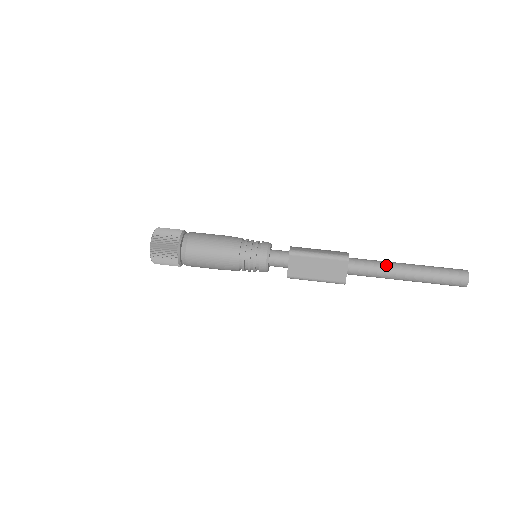
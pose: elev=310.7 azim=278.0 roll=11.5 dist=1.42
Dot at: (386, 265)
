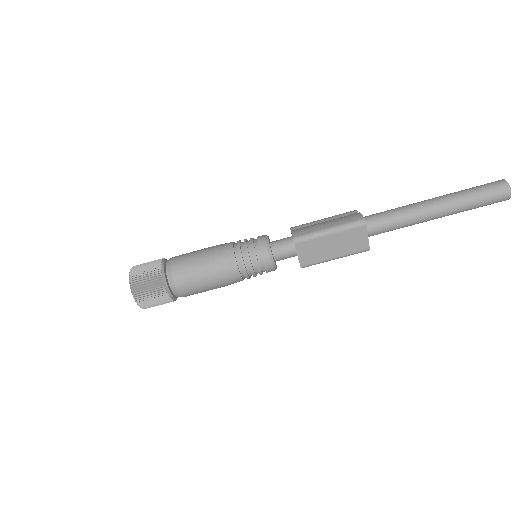
Dot at: (409, 211)
